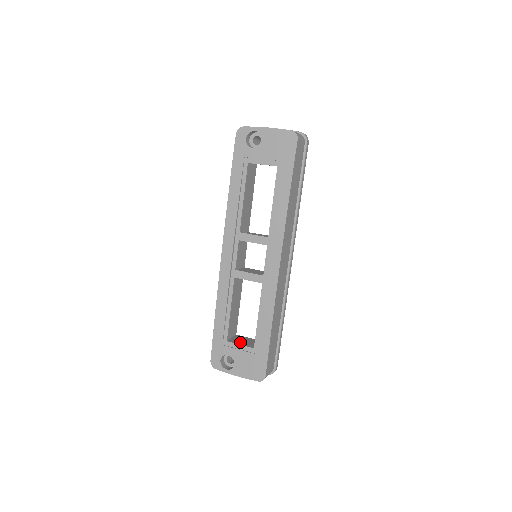
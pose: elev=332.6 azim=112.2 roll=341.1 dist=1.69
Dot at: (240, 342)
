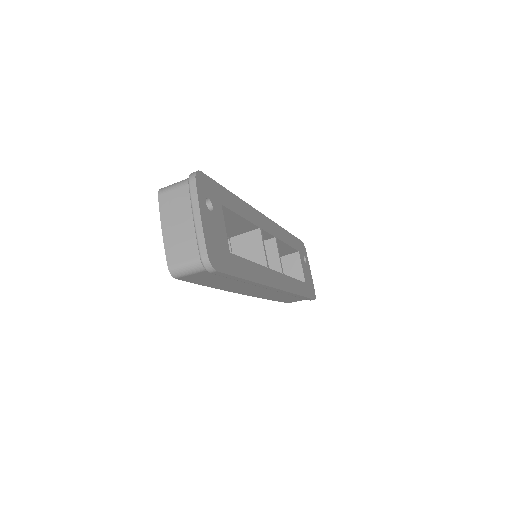
Dot at: (283, 268)
